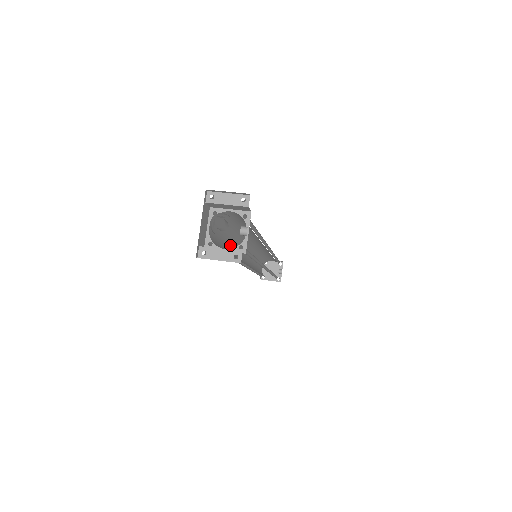
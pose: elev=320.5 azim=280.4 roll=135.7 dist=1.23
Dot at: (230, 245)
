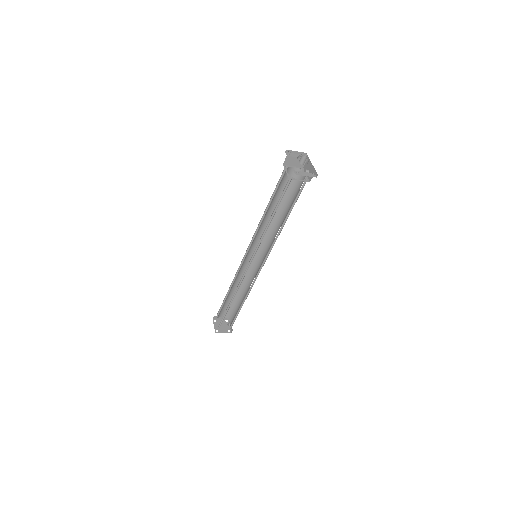
Dot at: occluded
